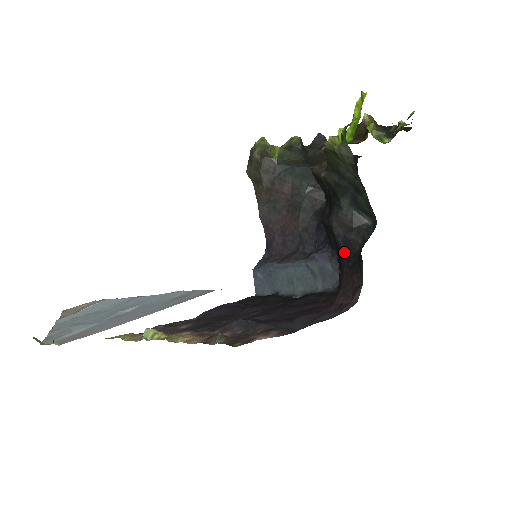
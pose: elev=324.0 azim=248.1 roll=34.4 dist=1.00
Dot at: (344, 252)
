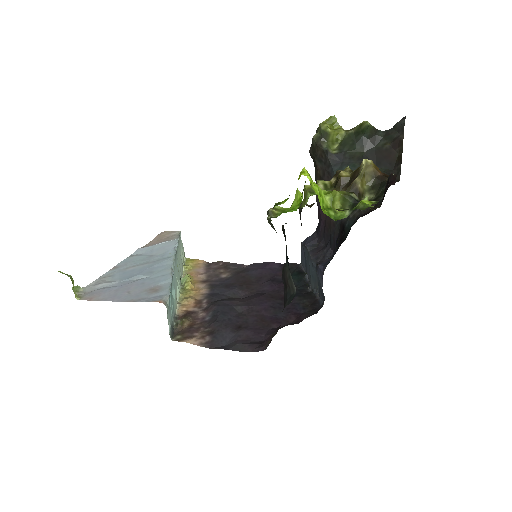
Dot at: occluded
